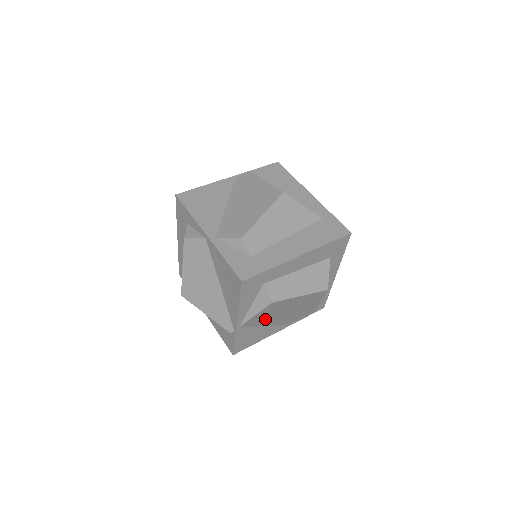
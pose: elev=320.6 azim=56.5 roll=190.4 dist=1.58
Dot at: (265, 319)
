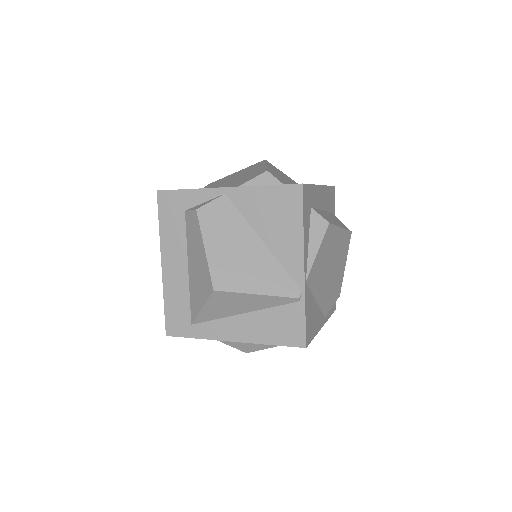
Dot at: (319, 276)
